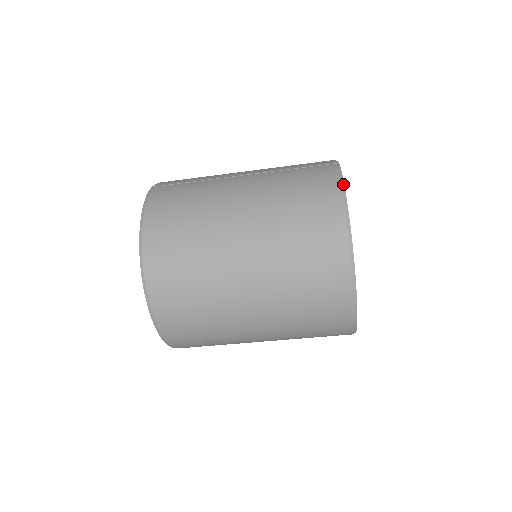
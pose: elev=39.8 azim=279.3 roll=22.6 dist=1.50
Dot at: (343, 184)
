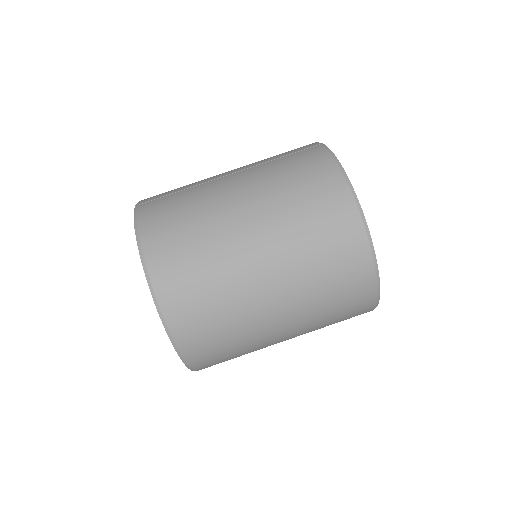
Dot at: (338, 161)
